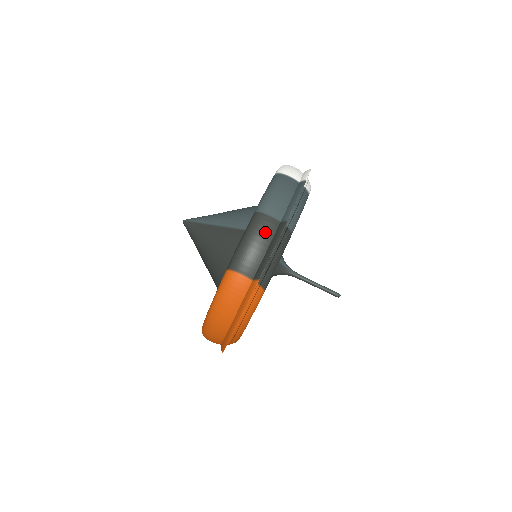
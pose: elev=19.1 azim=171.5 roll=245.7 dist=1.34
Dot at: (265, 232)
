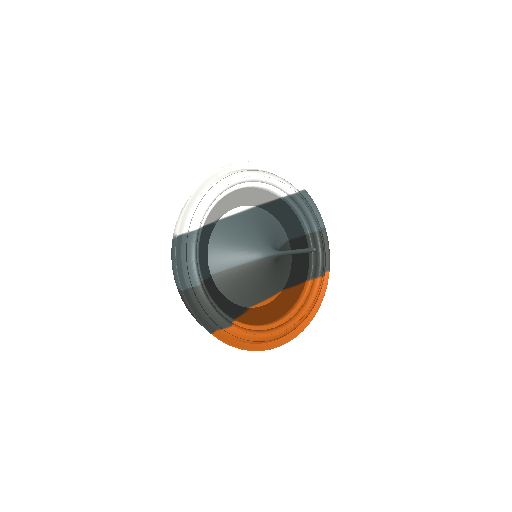
Dot at: occluded
